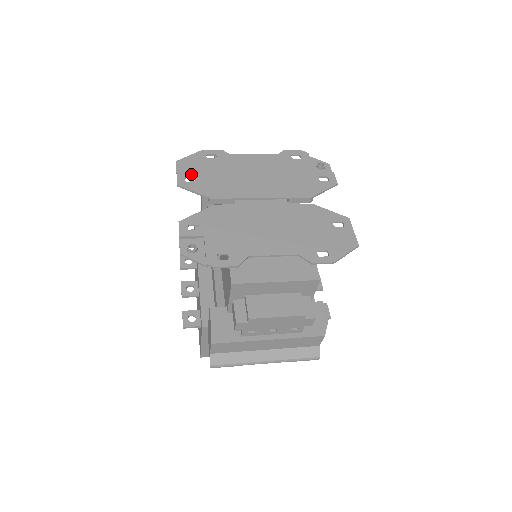
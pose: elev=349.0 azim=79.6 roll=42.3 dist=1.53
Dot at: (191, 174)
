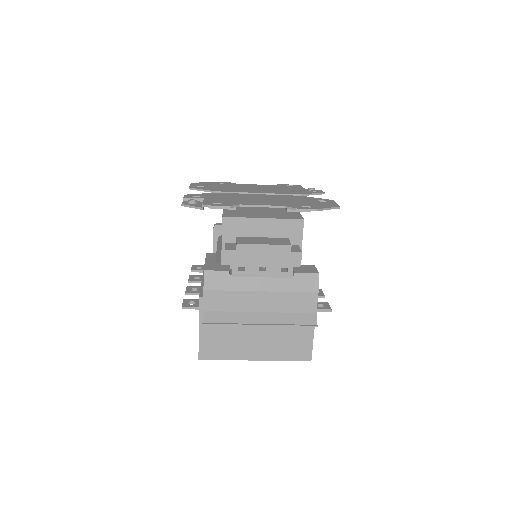
Dot at: (201, 186)
